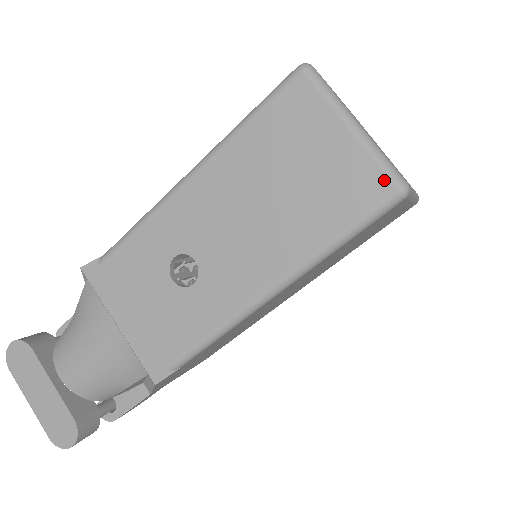
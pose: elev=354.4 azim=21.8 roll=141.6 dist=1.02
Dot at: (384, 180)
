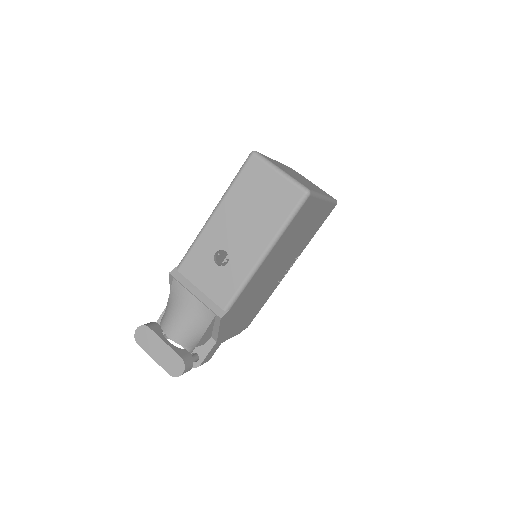
Dot at: (298, 190)
